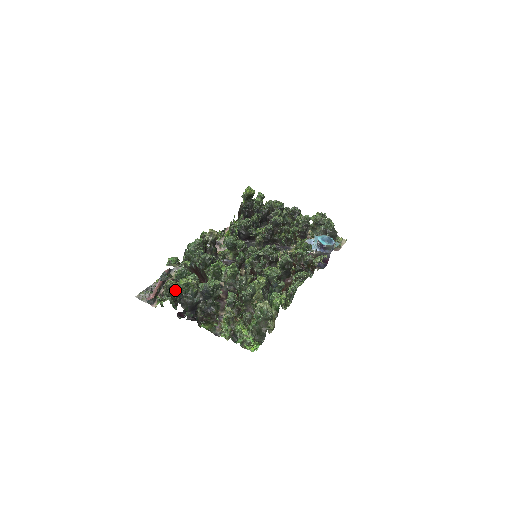
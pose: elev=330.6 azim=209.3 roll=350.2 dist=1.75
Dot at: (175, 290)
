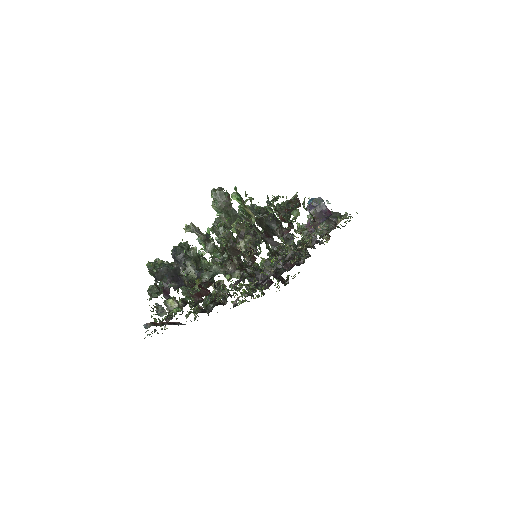
Dot at: occluded
